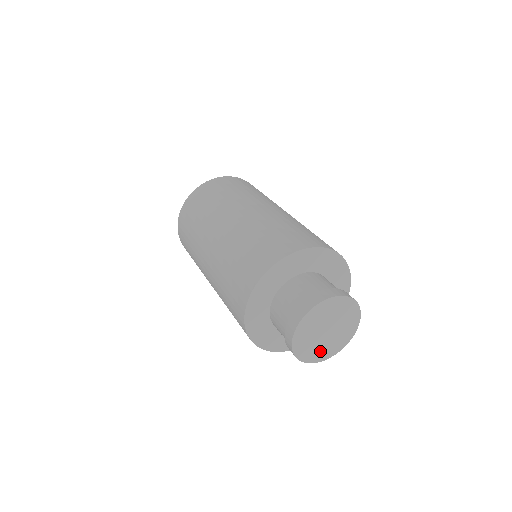
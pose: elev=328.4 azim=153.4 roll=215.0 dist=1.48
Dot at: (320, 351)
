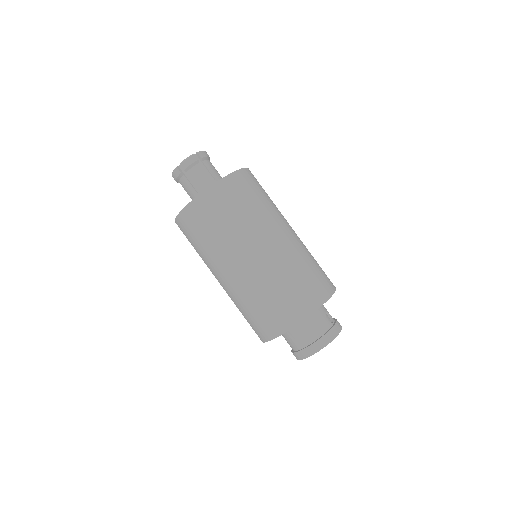
Dot at: occluded
